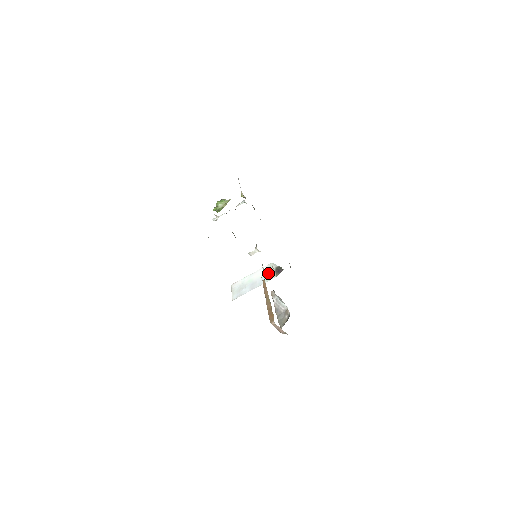
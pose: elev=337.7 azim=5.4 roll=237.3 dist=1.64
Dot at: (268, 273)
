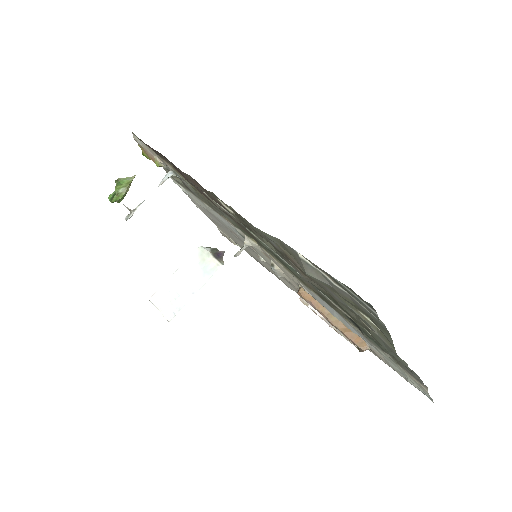
Dot at: (205, 263)
